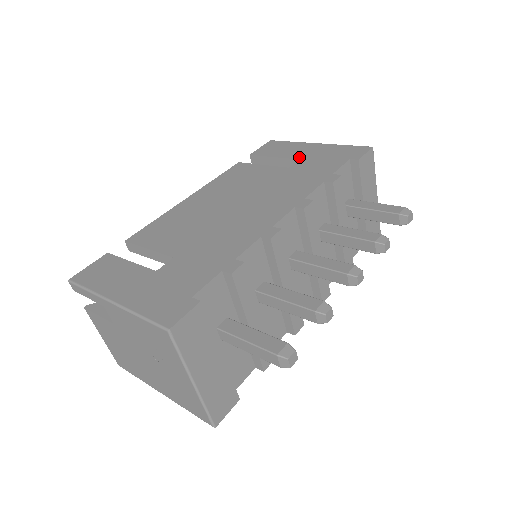
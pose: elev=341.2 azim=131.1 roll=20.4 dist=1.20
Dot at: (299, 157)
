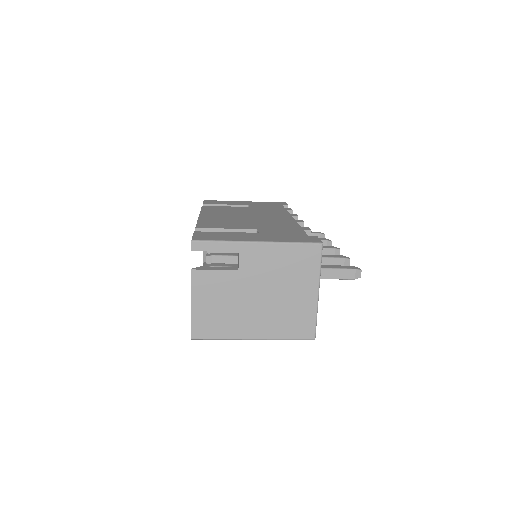
Dot at: (246, 204)
